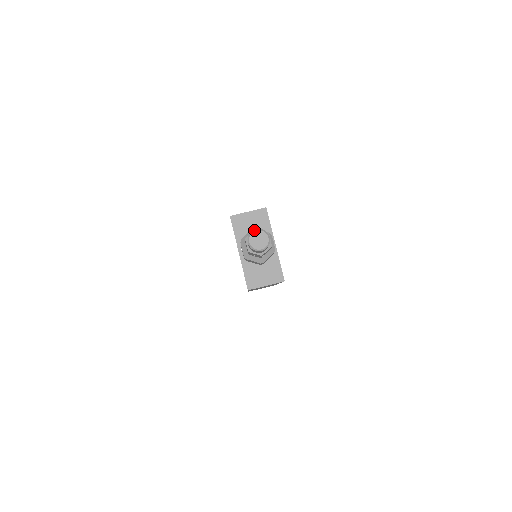
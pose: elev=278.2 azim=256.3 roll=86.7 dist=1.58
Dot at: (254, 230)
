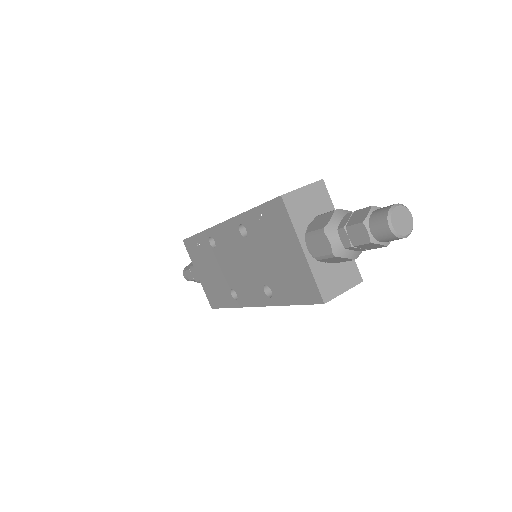
Dot at: (393, 206)
